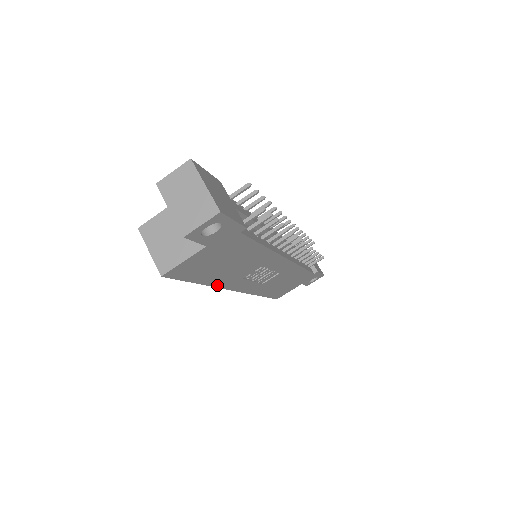
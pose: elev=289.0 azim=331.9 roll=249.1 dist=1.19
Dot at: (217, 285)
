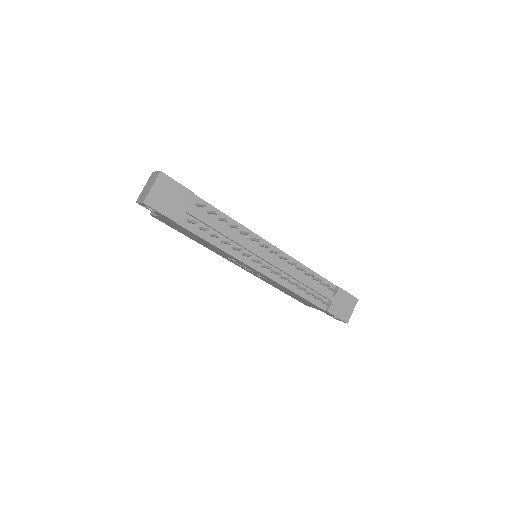
Dot at: (208, 248)
